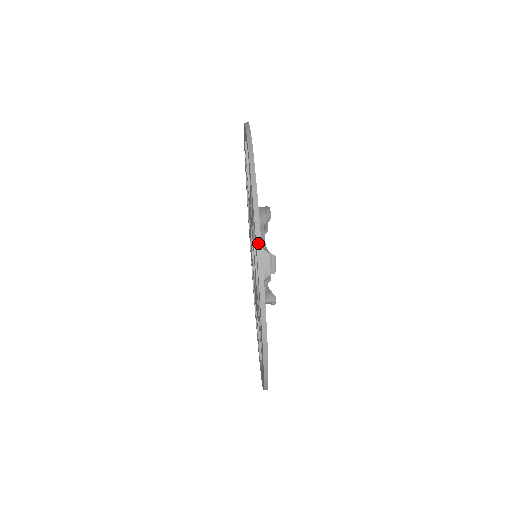
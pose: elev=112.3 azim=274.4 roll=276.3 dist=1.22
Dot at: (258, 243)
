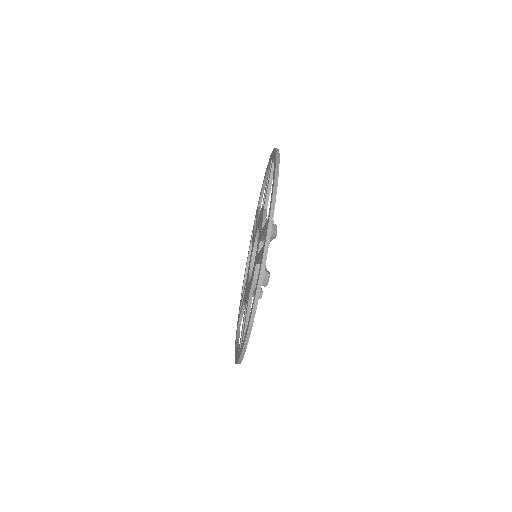
Dot at: (257, 293)
